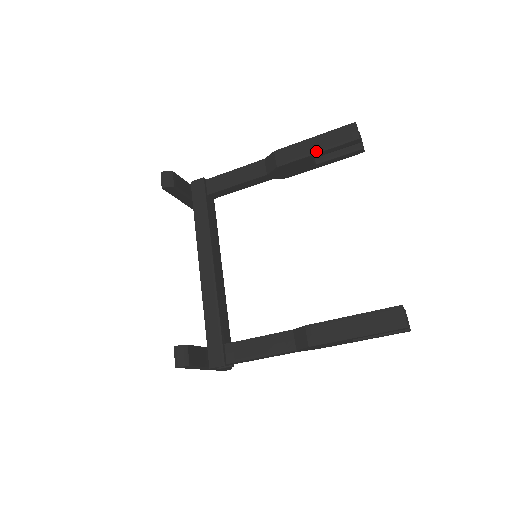
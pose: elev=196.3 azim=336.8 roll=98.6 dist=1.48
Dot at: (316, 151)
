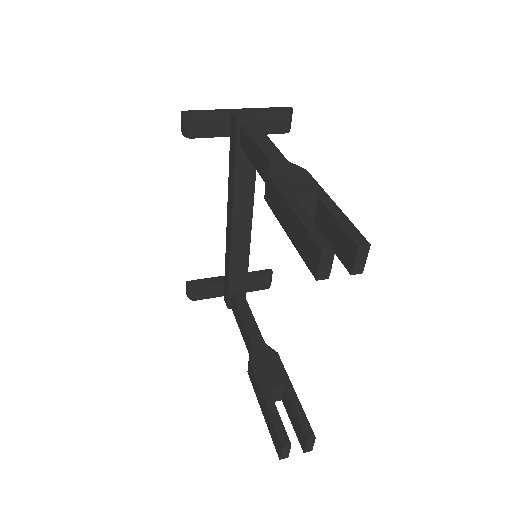
Dot at: (287, 231)
